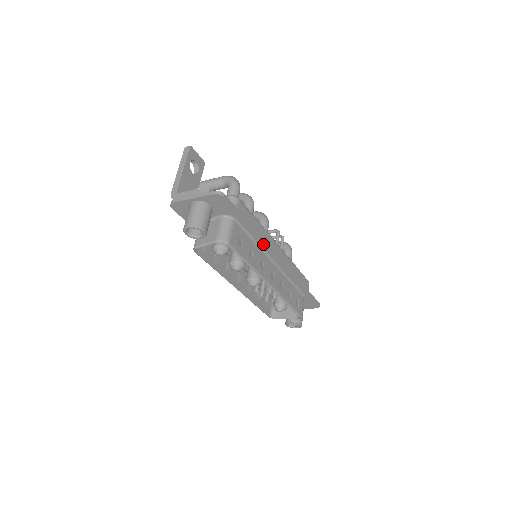
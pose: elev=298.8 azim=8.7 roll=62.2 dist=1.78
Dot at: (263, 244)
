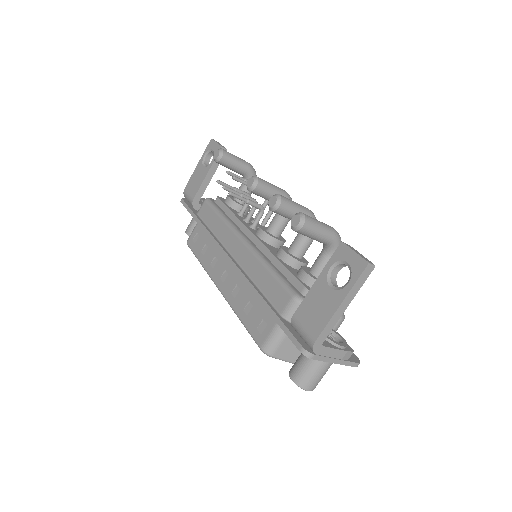
Dot at: occluded
